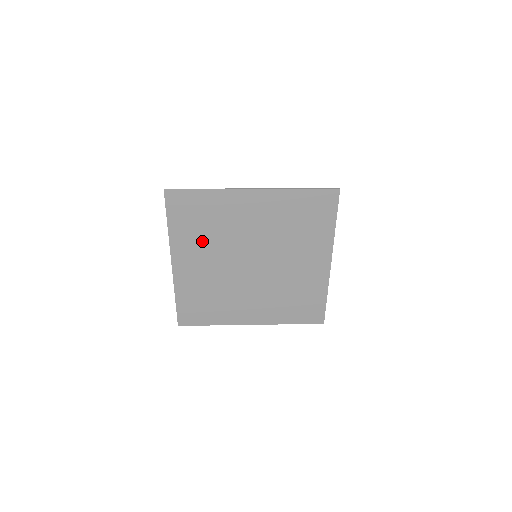
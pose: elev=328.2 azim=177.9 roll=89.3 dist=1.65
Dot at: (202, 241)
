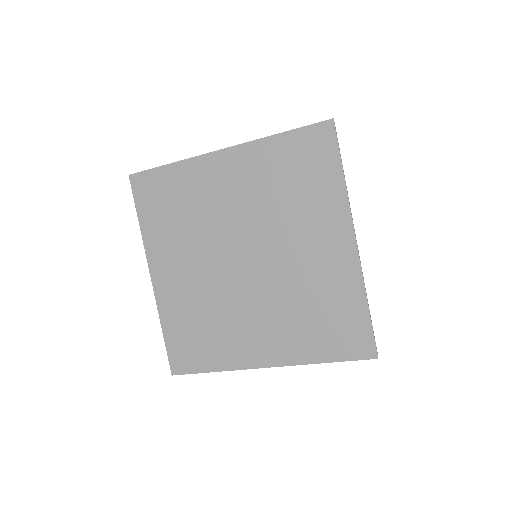
Dot at: (179, 236)
